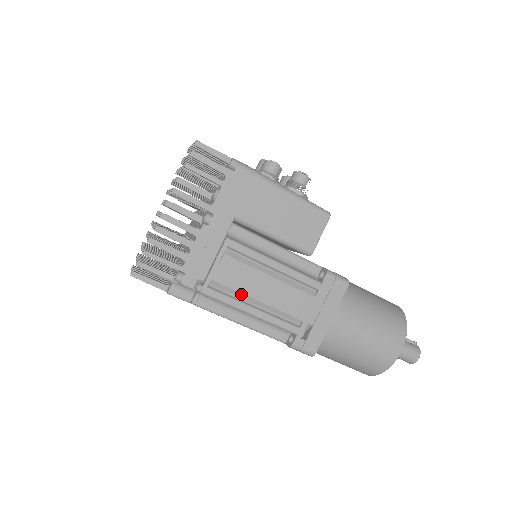
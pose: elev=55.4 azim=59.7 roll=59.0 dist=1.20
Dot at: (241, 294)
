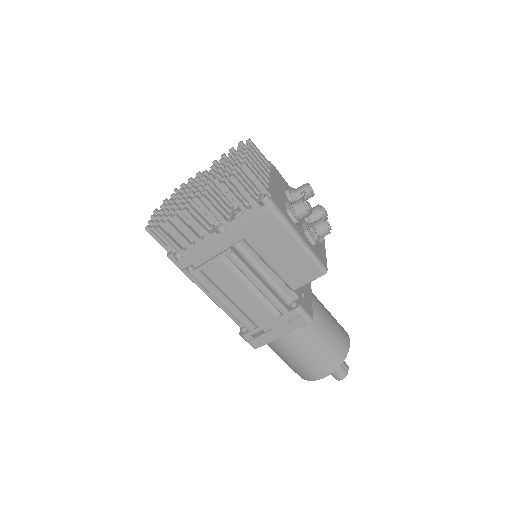
Dot at: (220, 289)
